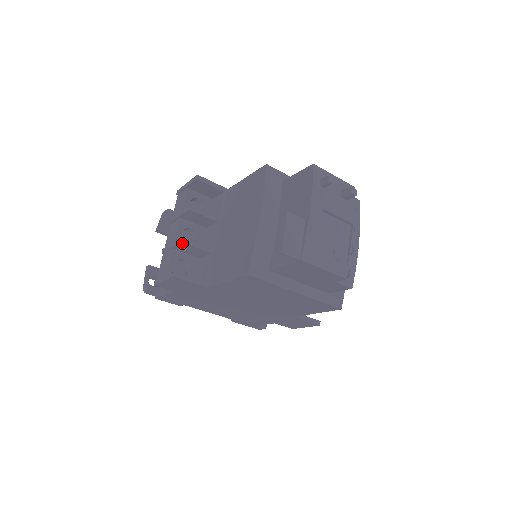
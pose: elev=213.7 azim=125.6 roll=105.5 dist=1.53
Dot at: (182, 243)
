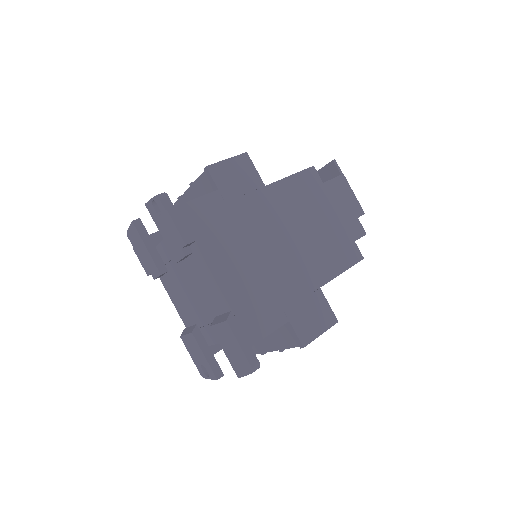
Dot at: occluded
